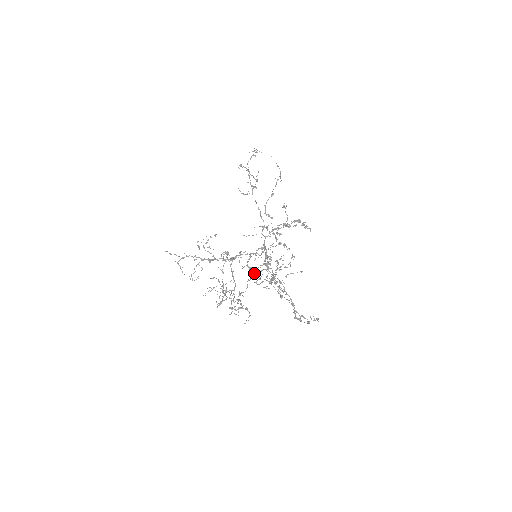
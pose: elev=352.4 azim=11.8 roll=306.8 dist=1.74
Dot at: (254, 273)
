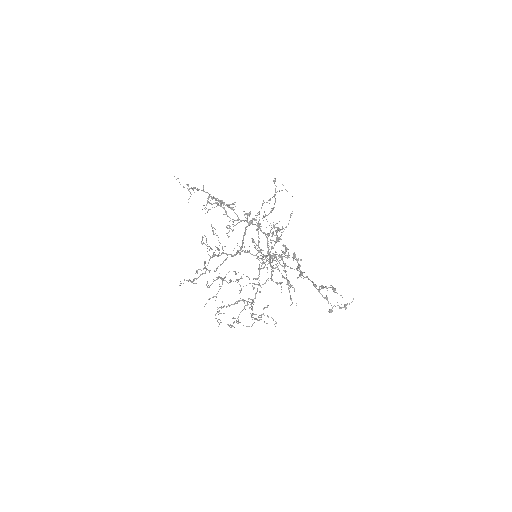
Dot at: (238, 279)
